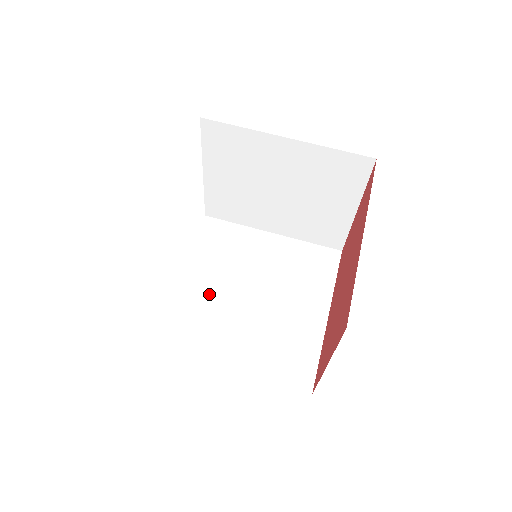
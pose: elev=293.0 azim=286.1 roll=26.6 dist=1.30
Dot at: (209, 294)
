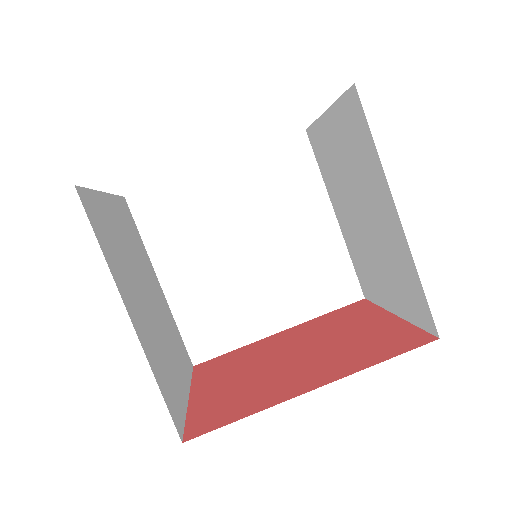
Dot at: (218, 210)
